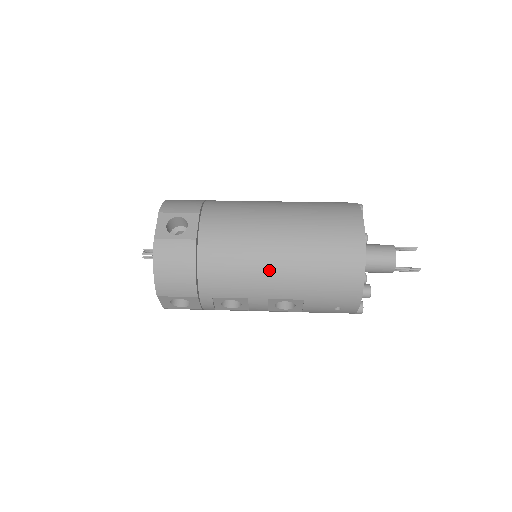
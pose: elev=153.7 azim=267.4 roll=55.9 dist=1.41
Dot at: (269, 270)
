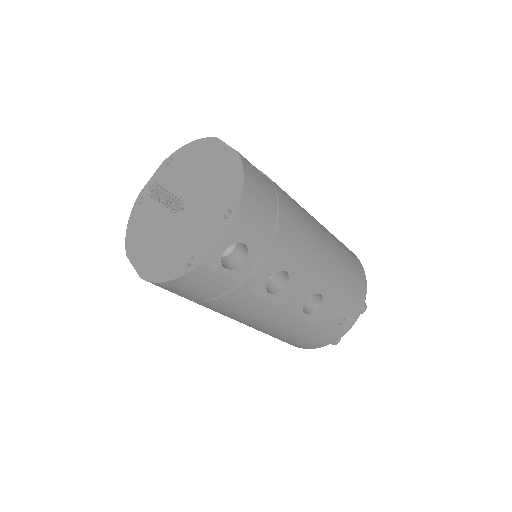
Dot at: (323, 246)
